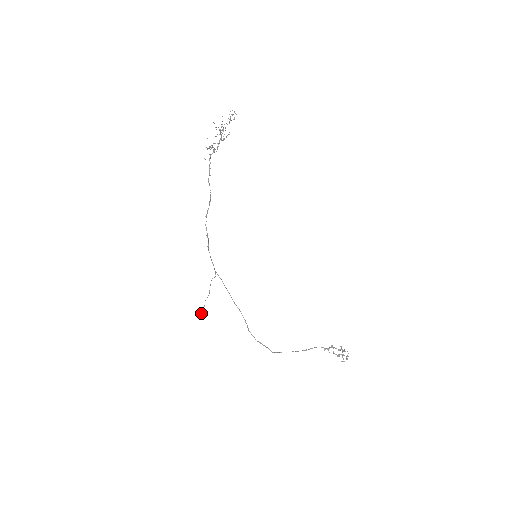
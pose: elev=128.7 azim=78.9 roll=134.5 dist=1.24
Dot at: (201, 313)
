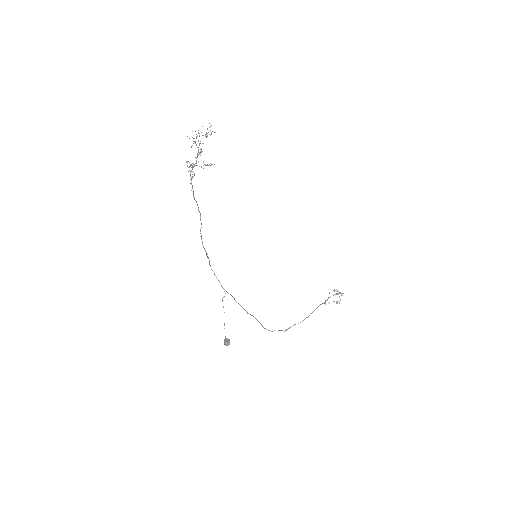
Dot at: (225, 344)
